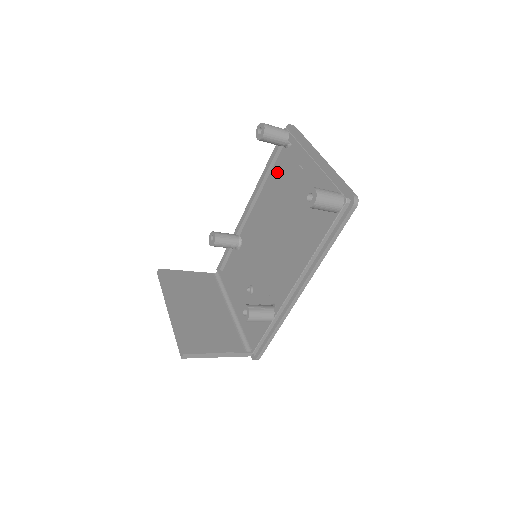
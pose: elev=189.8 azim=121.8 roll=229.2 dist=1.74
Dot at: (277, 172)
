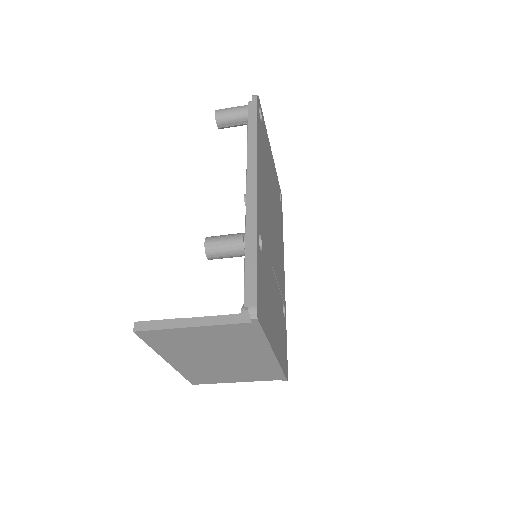
Dot at: occluded
